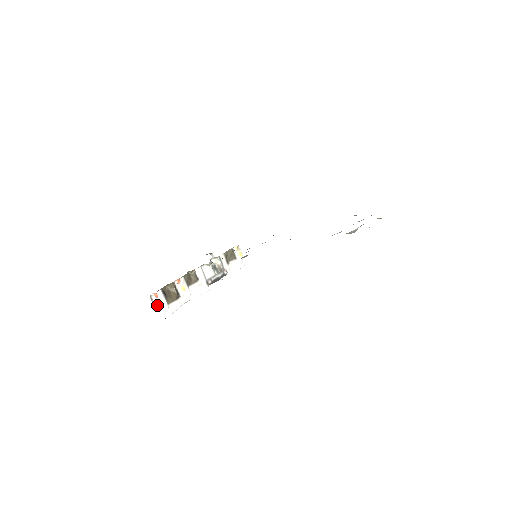
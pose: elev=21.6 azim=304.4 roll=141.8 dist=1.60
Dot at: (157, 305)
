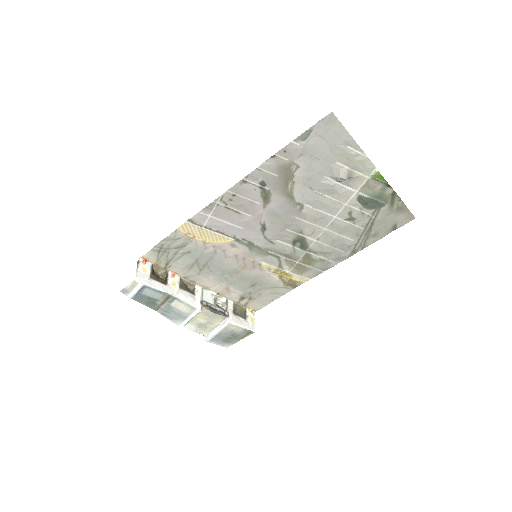
Dot at: (139, 269)
